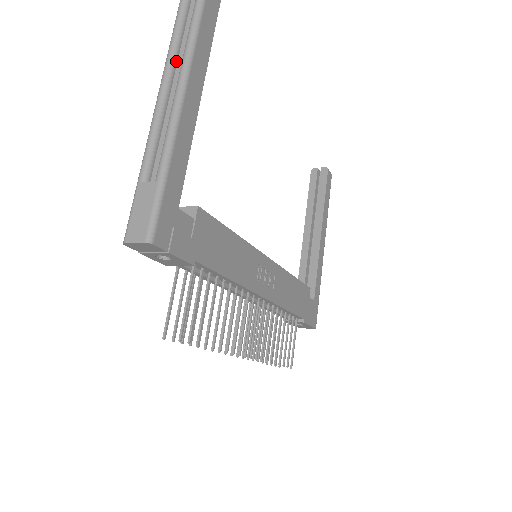
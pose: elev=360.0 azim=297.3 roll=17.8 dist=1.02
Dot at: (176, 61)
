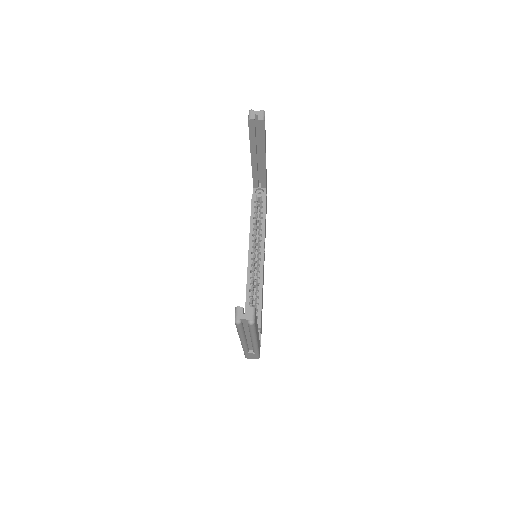
Dot at: (245, 335)
